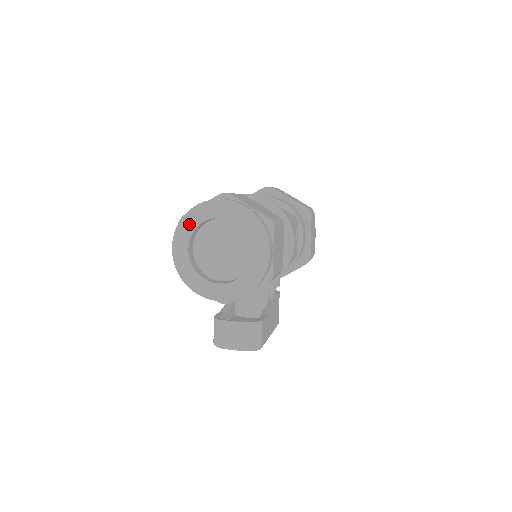
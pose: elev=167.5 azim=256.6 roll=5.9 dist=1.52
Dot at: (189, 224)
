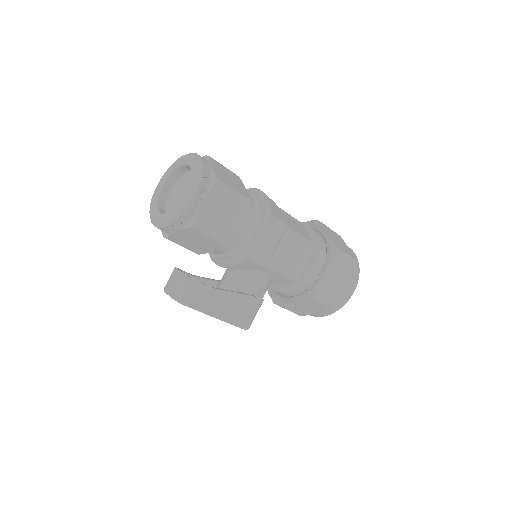
Dot at: (172, 168)
